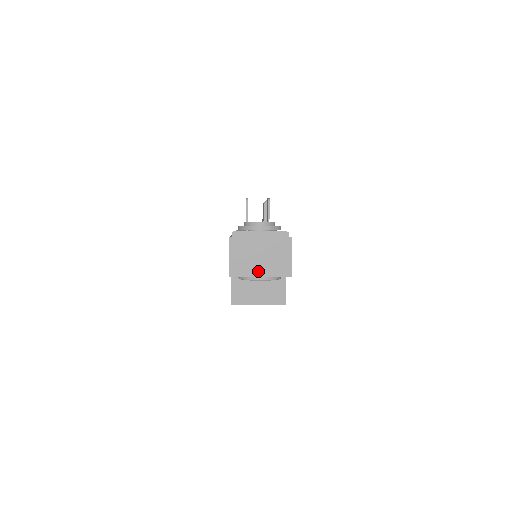
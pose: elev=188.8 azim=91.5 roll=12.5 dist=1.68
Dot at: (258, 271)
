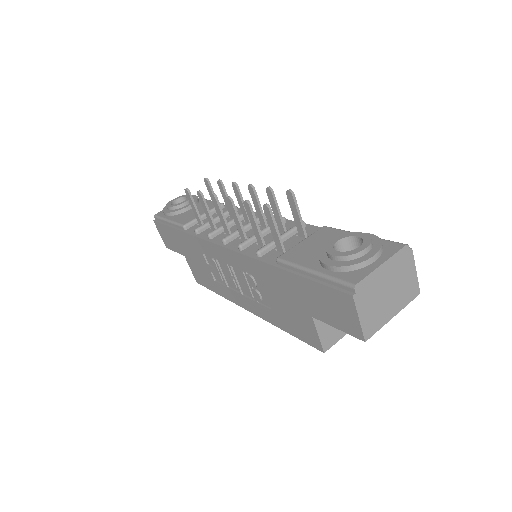
Dot at: (390, 312)
